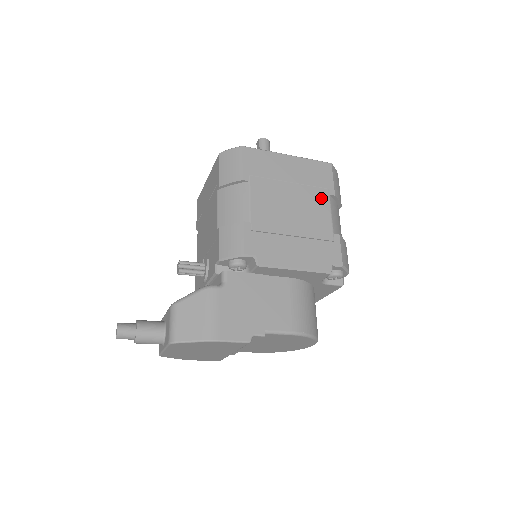
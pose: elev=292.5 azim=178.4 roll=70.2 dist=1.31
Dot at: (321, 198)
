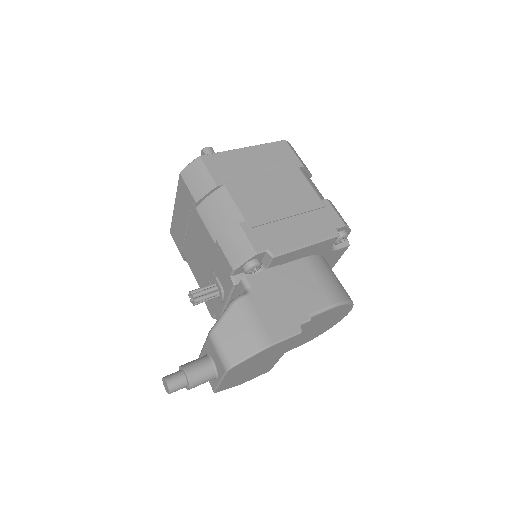
Dot at: (293, 174)
